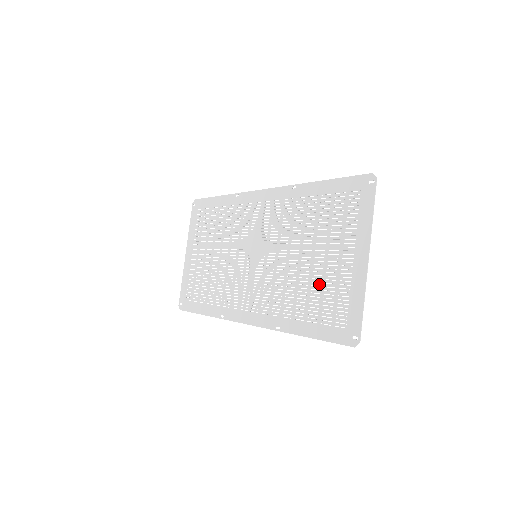
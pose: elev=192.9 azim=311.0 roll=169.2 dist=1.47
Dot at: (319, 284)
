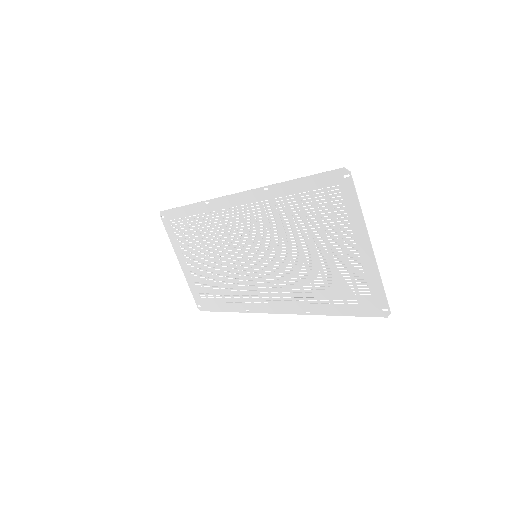
Dot at: (332, 272)
